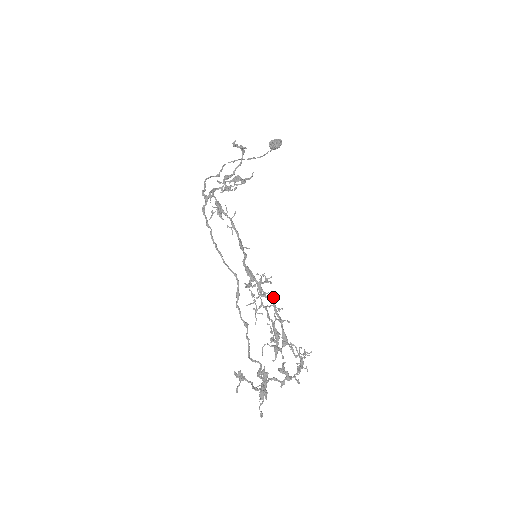
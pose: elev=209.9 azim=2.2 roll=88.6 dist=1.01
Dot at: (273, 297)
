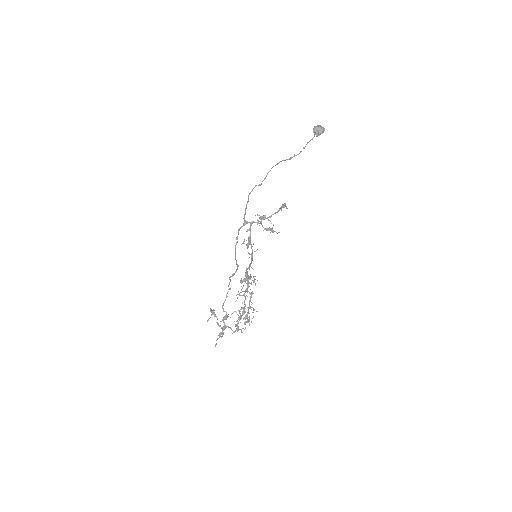
Dot at: occluded
